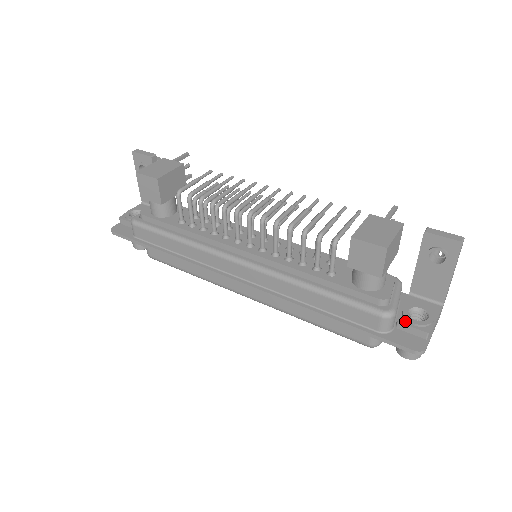
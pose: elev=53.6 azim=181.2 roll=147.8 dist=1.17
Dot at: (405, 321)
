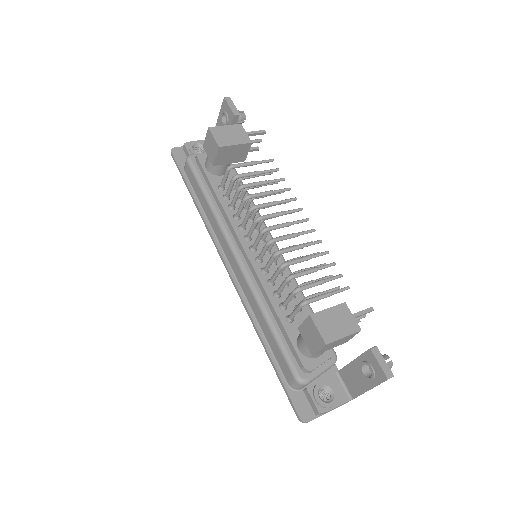
Dot at: (312, 392)
